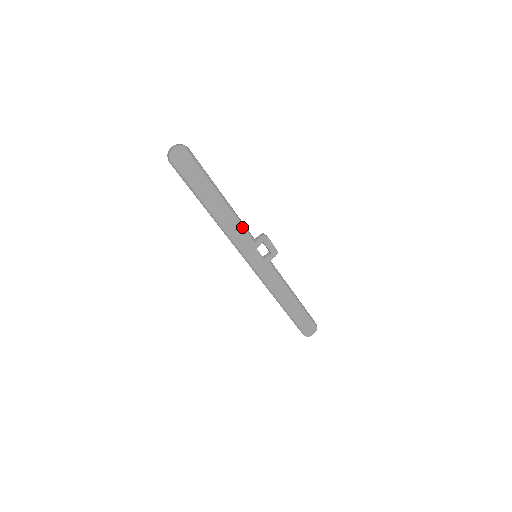
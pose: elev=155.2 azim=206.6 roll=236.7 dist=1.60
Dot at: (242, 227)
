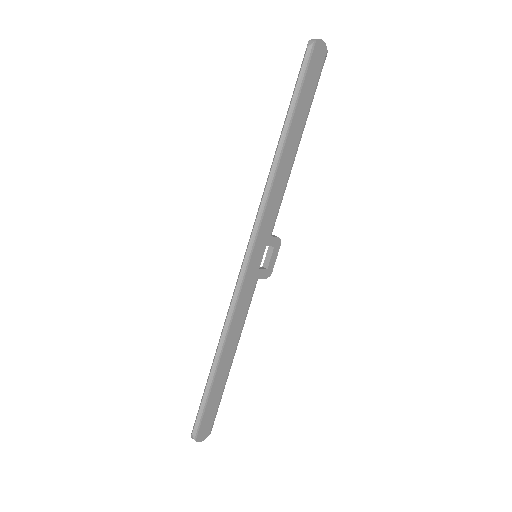
Dot at: (280, 203)
